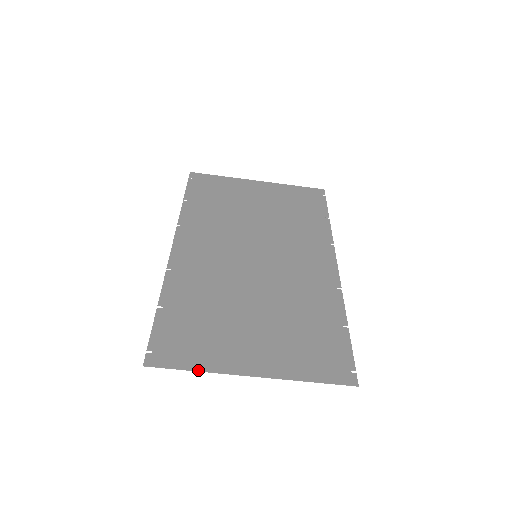
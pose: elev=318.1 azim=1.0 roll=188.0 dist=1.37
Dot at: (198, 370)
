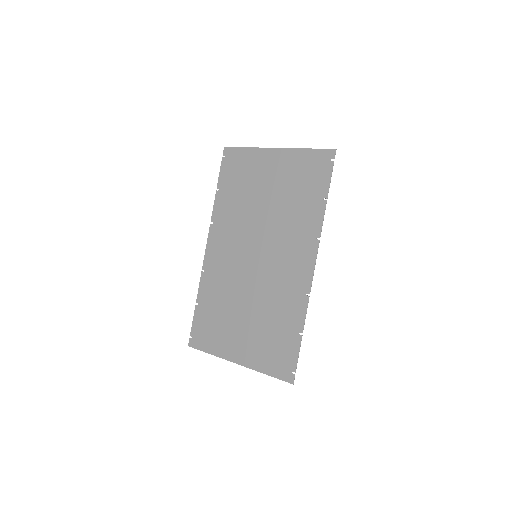
Dot at: (211, 354)
